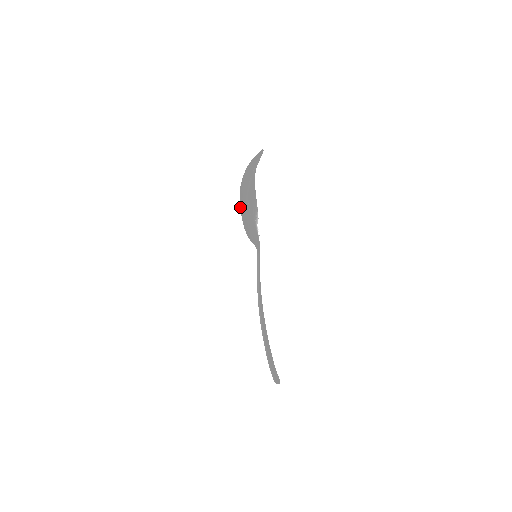
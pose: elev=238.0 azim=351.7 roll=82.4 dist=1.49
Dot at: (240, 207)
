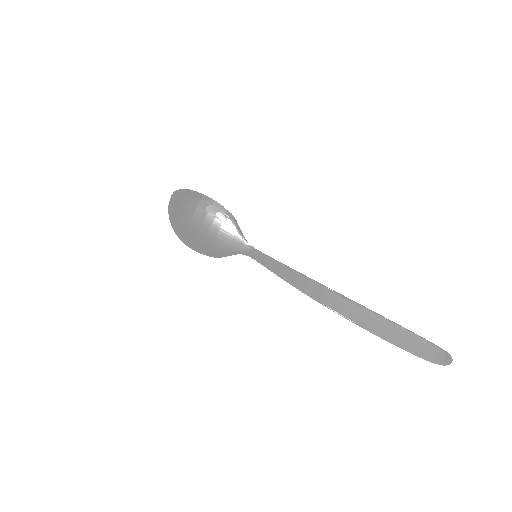
Dot at: (201, 213)
